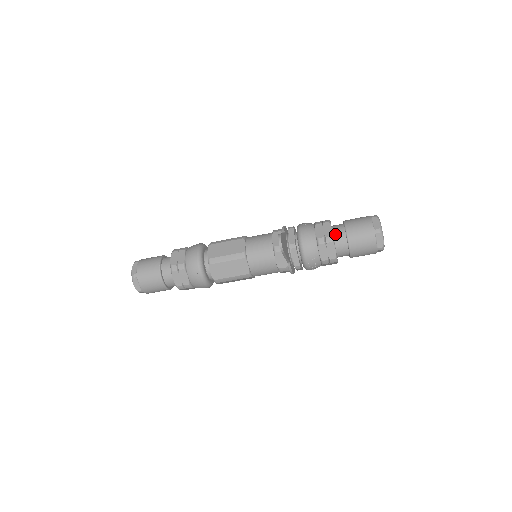
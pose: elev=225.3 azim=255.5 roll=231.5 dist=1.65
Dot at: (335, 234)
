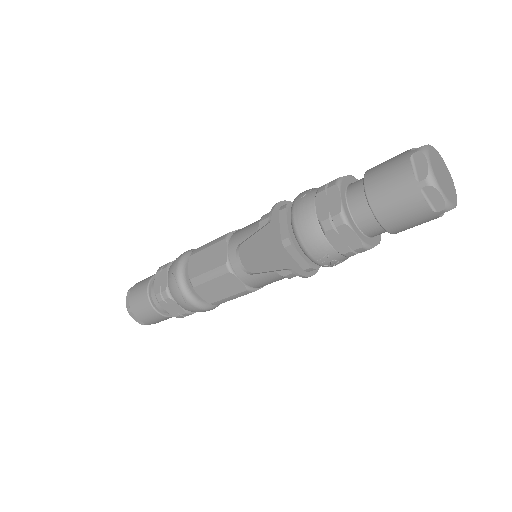
Dot at: (350, 205)
